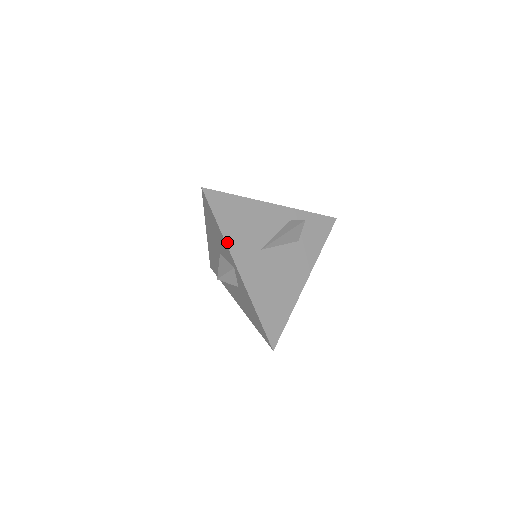
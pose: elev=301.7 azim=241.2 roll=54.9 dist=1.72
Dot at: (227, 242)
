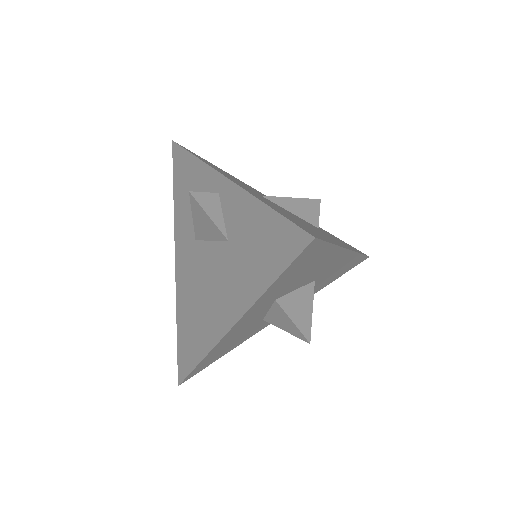
Dot at: (206, 163)
